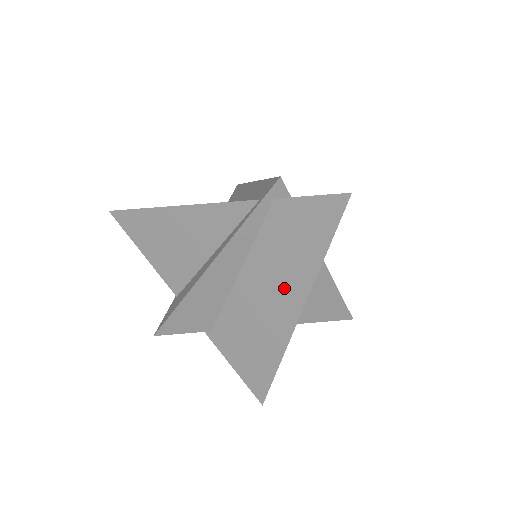
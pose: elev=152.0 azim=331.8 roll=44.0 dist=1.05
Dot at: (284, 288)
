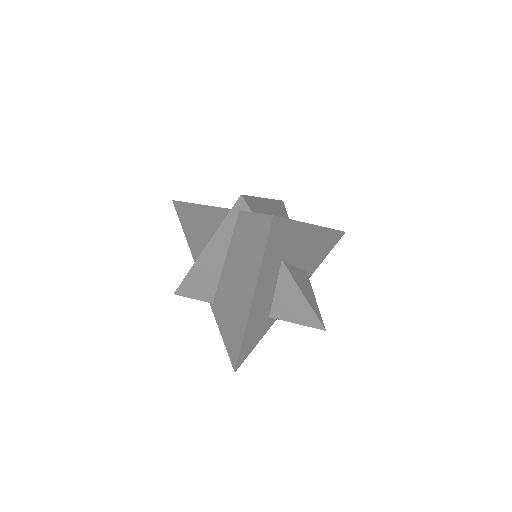
Dot at: (244, 280)
